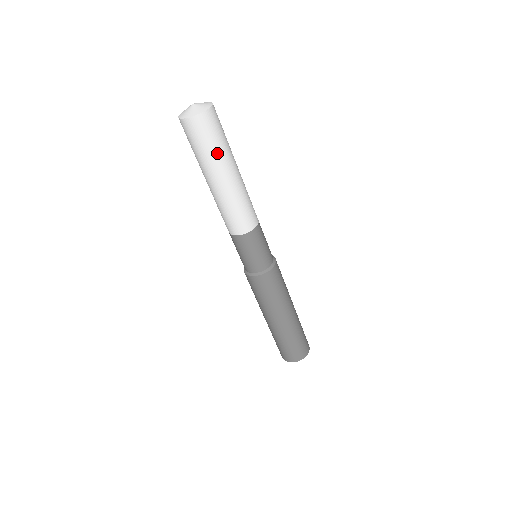
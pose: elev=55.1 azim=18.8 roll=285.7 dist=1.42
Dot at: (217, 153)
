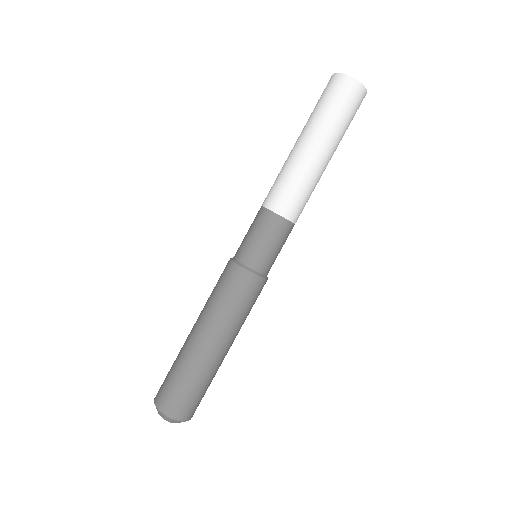
Dot at: (343, 130)
